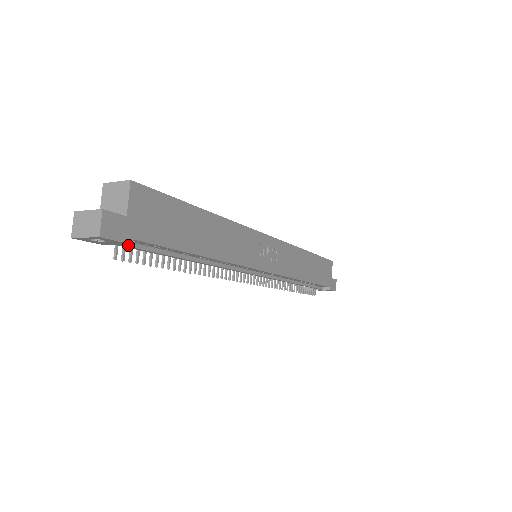
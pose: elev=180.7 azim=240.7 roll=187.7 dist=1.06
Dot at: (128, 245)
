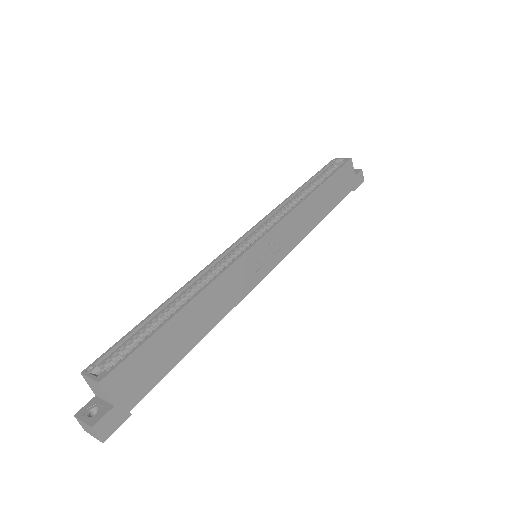
Dot at: occluded
